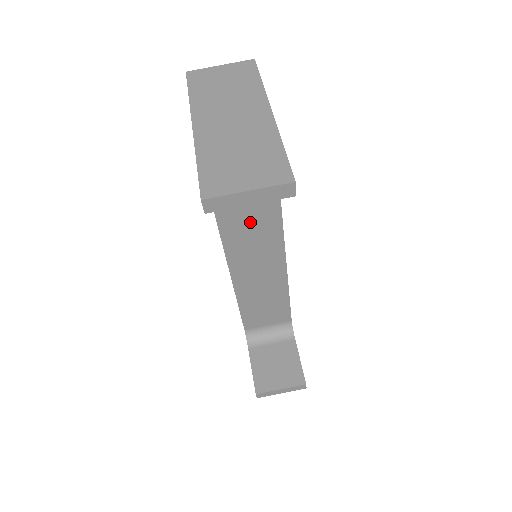
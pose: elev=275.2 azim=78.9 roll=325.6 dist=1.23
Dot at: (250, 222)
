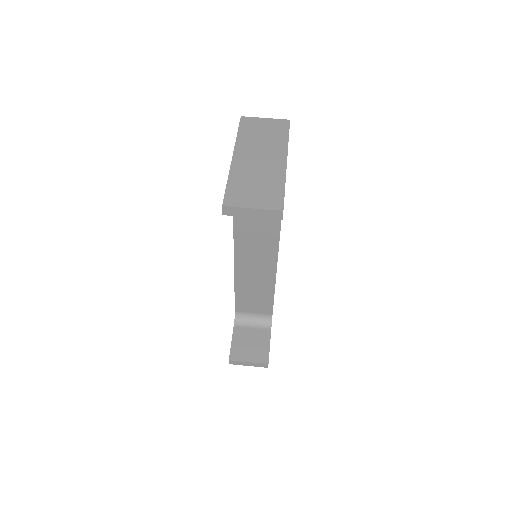
Dot at: (257, 230)
